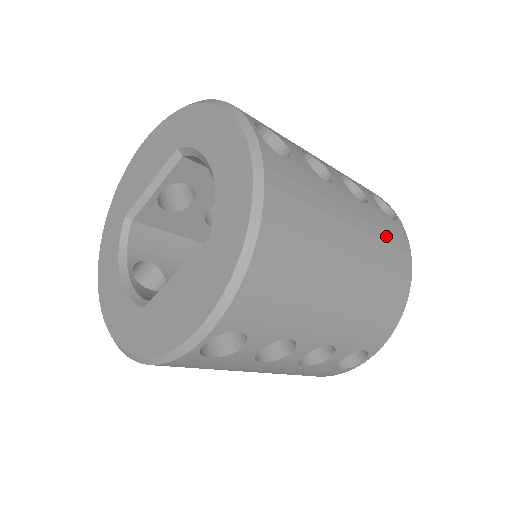
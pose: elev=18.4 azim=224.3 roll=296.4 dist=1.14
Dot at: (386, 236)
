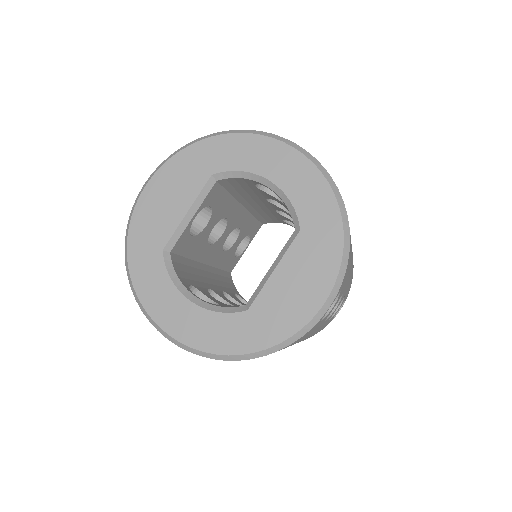
Dot at: occluded
